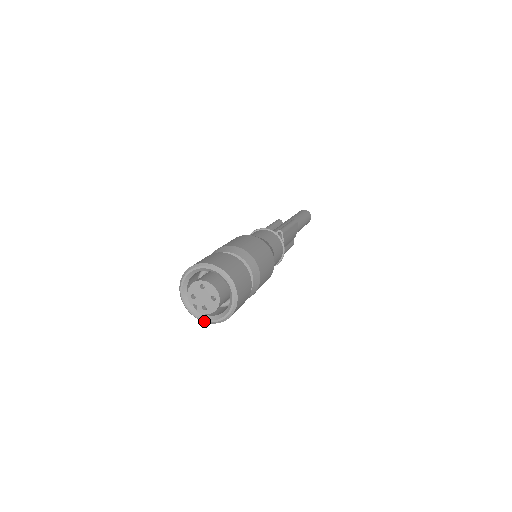
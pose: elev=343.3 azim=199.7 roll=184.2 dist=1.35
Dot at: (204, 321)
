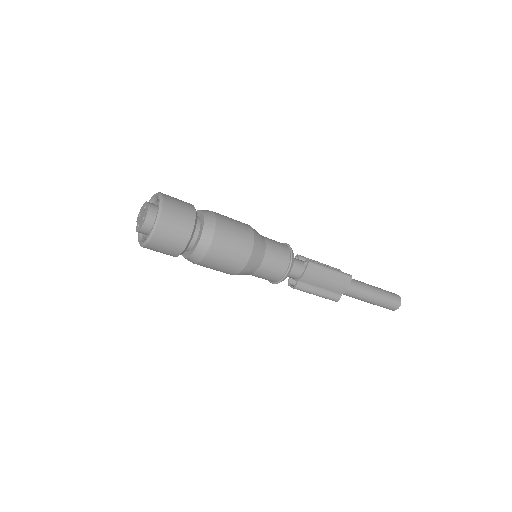
Dot at: (139, 242)
